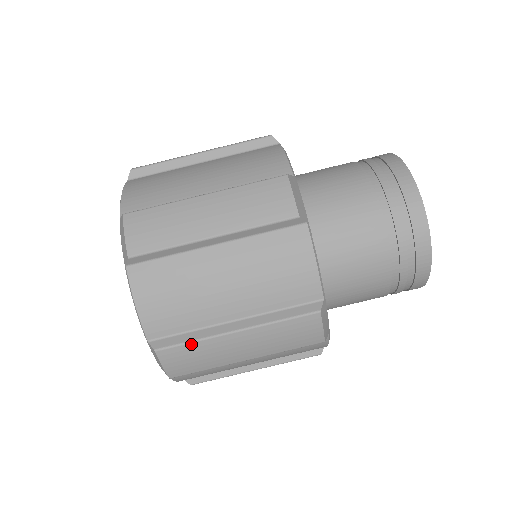
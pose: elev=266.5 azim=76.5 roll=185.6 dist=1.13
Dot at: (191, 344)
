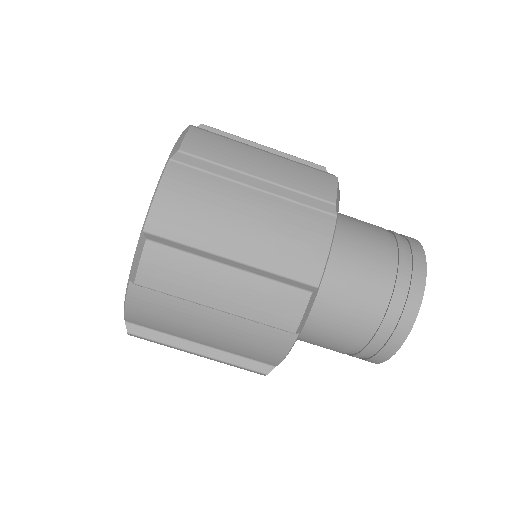
Dot at: (182, 254)
